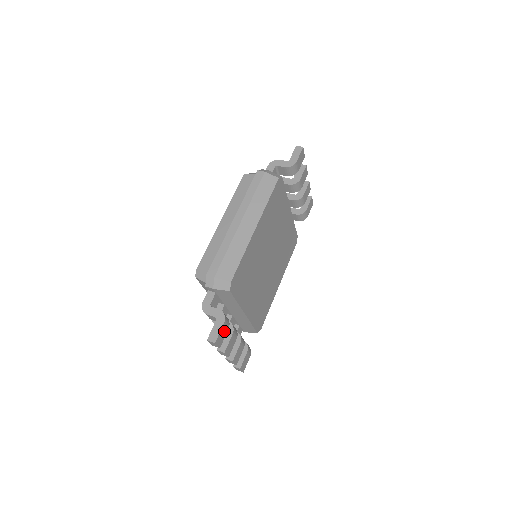
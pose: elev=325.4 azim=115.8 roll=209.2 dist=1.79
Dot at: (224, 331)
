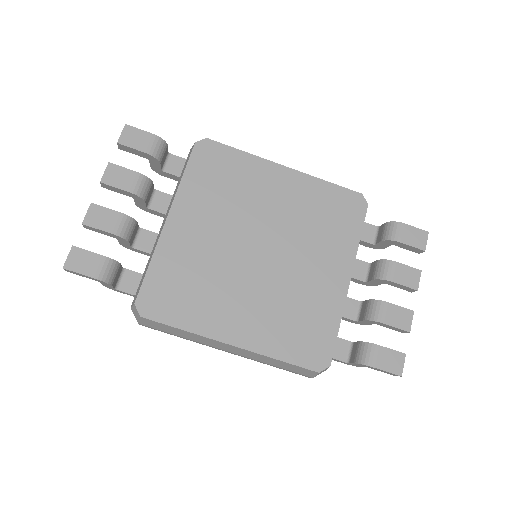
Dot at: (142, 142)
